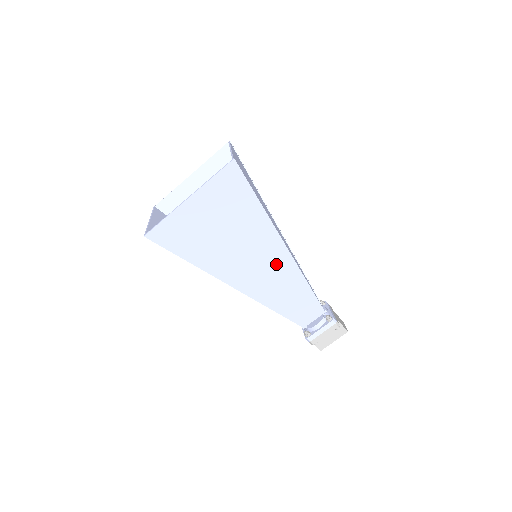
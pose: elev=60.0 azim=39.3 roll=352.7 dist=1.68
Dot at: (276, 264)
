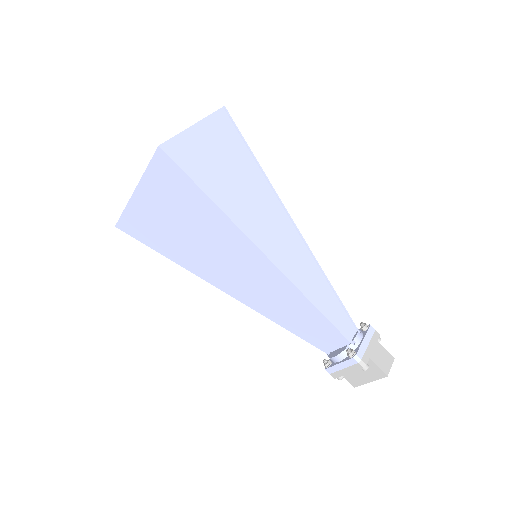
Dot at: (261, 274)
